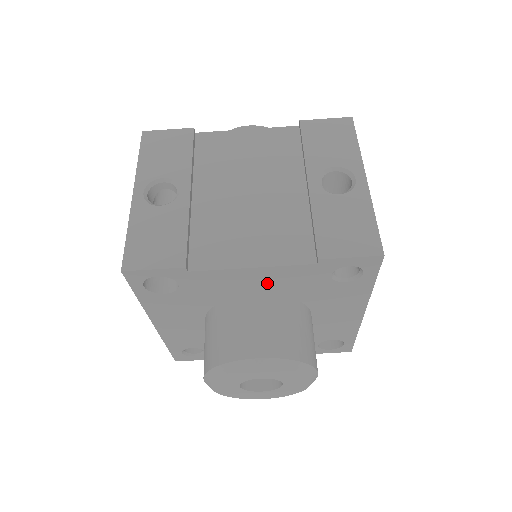
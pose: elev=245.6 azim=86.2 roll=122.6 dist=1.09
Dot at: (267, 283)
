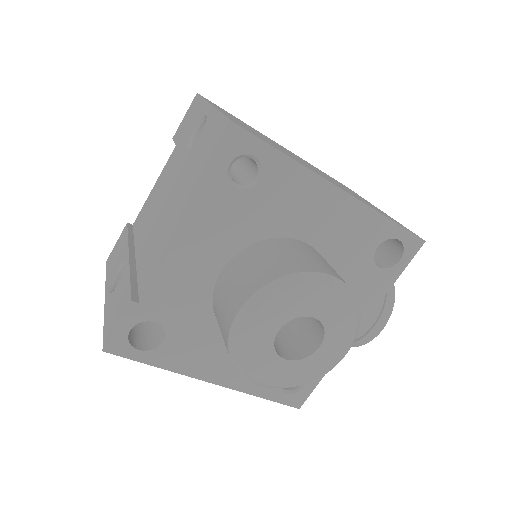
Dot at: (208, 251)
